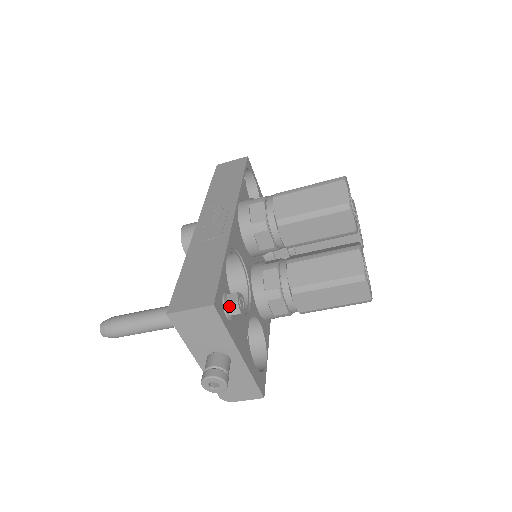
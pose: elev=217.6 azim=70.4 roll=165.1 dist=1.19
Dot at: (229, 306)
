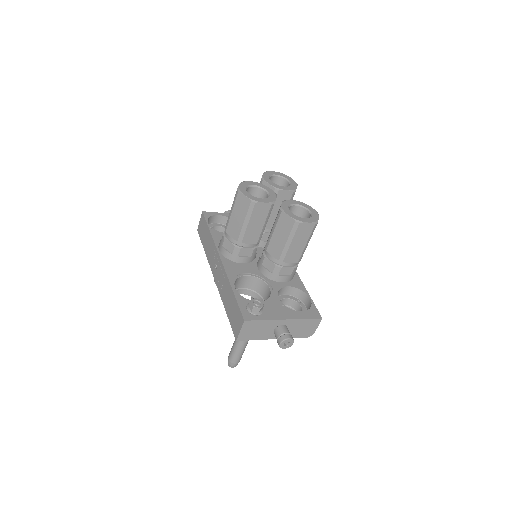
Dot at: (253, 311)
